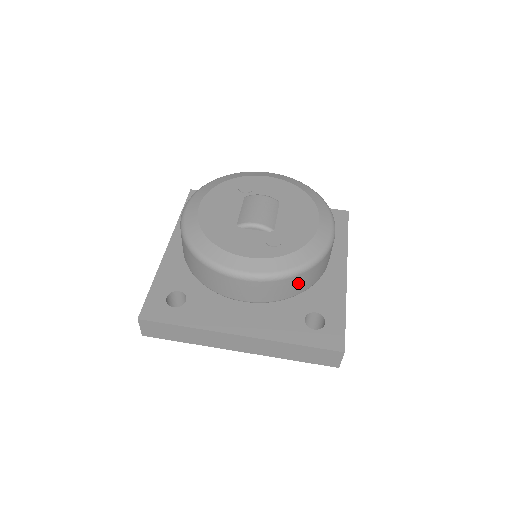
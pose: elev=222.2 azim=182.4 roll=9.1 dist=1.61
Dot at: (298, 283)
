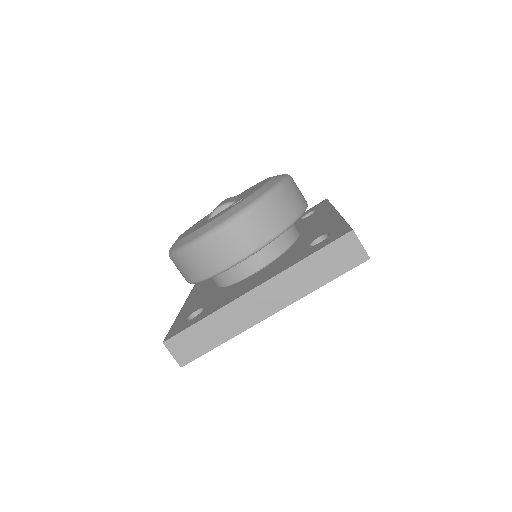
Dot at: (274, 212)
